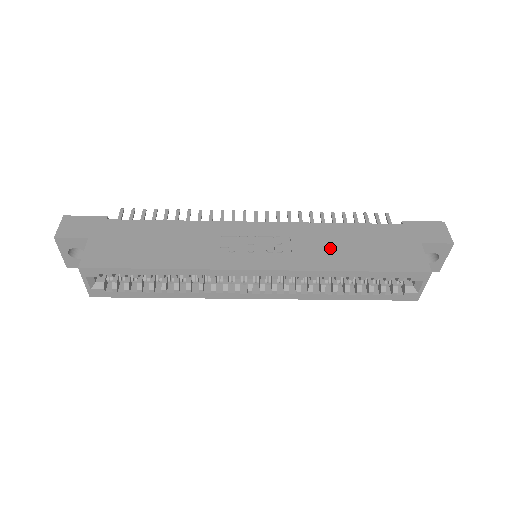
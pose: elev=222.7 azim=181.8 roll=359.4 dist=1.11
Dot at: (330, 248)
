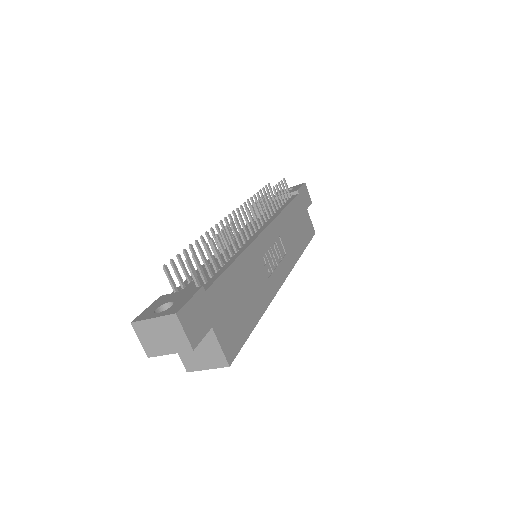
Dot at: (293, 237)
